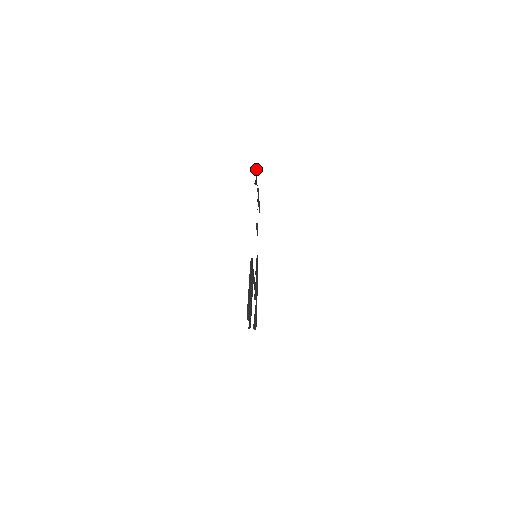
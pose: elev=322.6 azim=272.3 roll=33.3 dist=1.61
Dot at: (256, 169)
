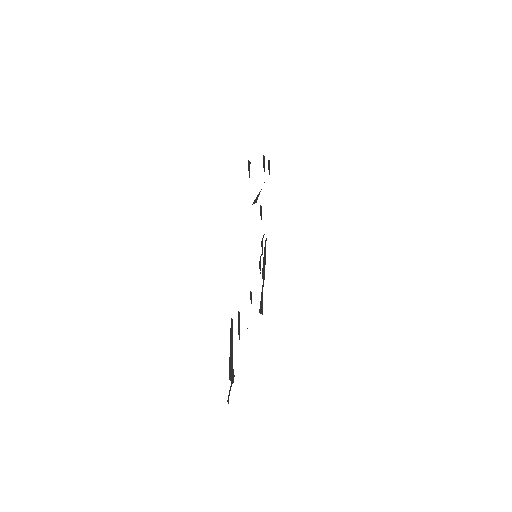
Dot at: (249, 165)
